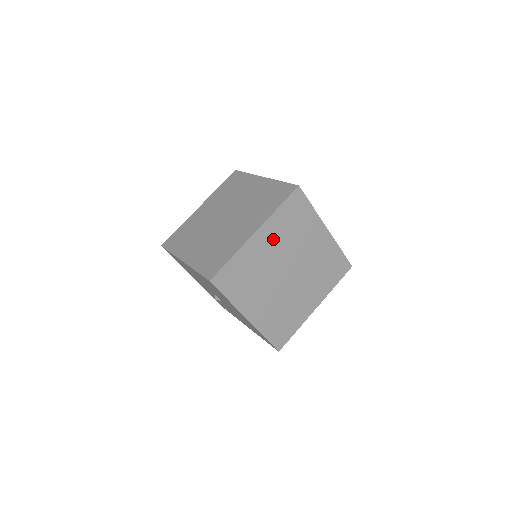
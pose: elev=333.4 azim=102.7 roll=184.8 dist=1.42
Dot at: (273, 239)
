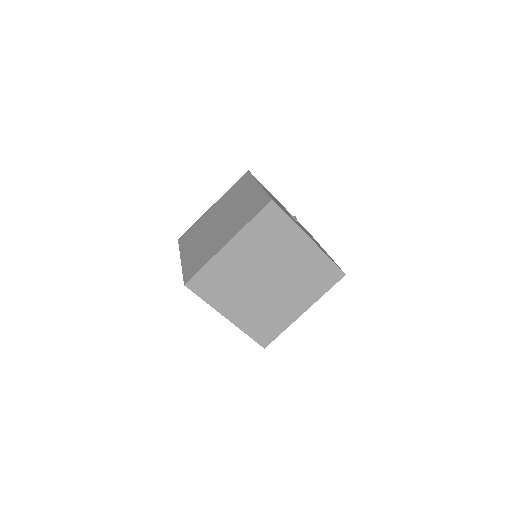
Dot at: (248, 249)
